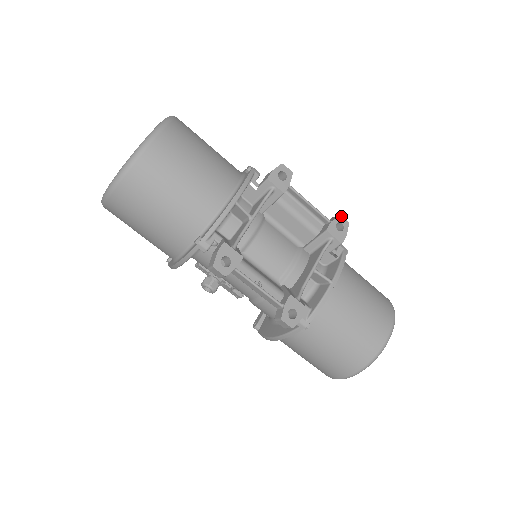
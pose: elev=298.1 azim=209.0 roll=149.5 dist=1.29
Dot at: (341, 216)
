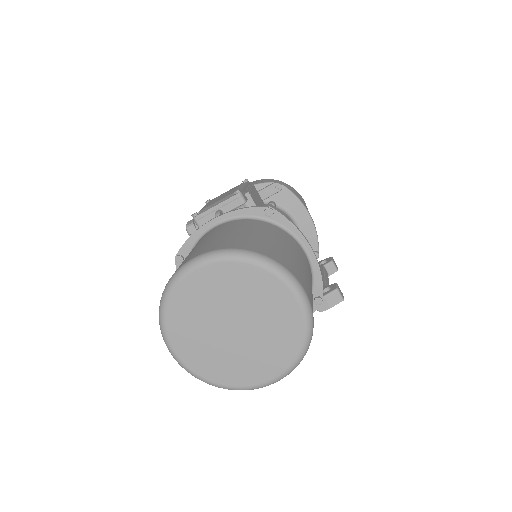
Dot at: occluded
